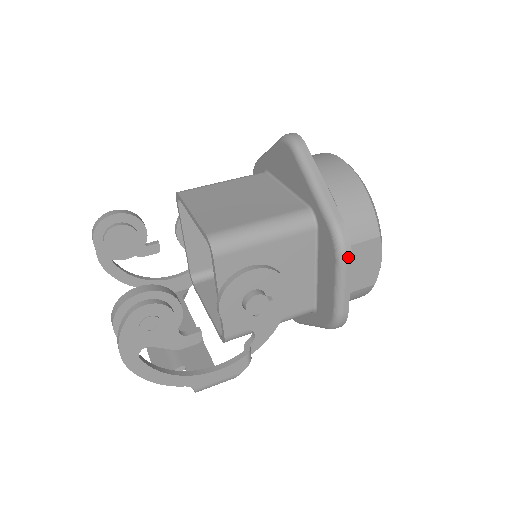
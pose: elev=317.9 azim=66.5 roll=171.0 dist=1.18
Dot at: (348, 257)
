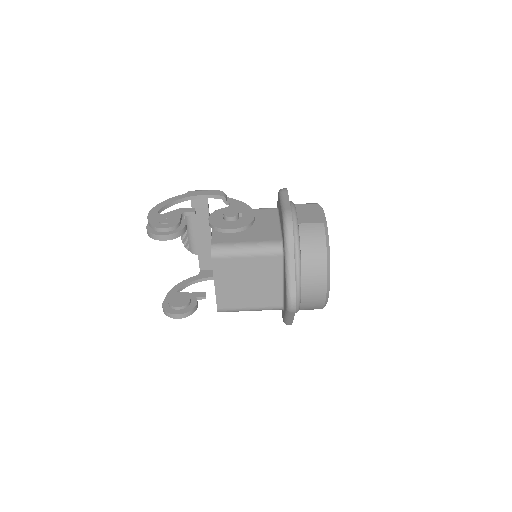
Dot at: occluded
